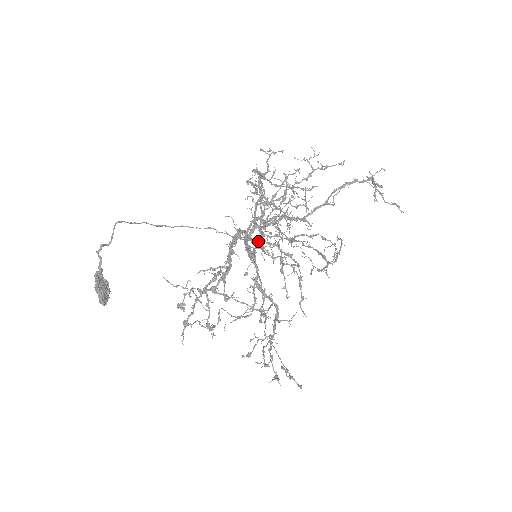
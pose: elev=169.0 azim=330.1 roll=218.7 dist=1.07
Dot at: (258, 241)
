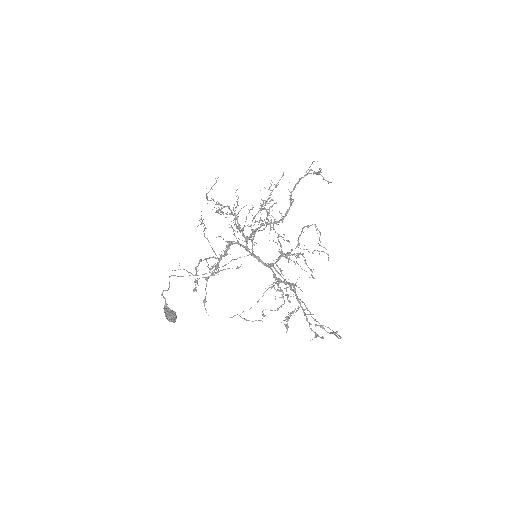
Dot at: (279, 259)
